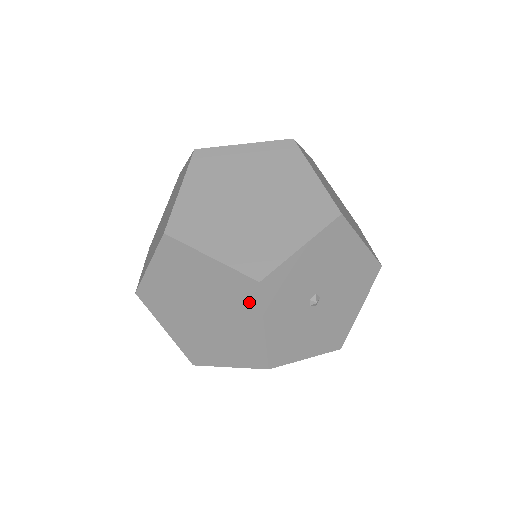
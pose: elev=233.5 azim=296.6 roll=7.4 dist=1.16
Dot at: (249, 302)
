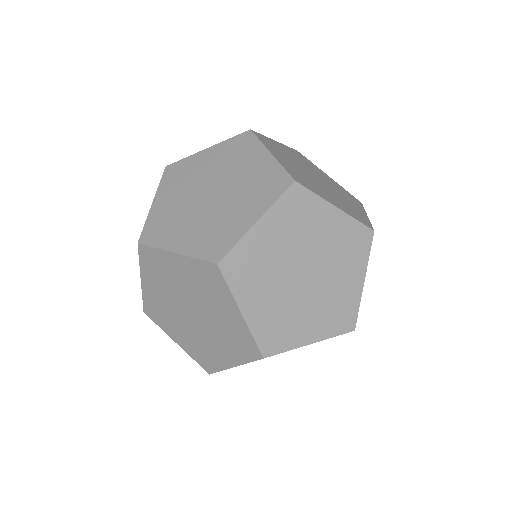
Dot at: (359, 254)
